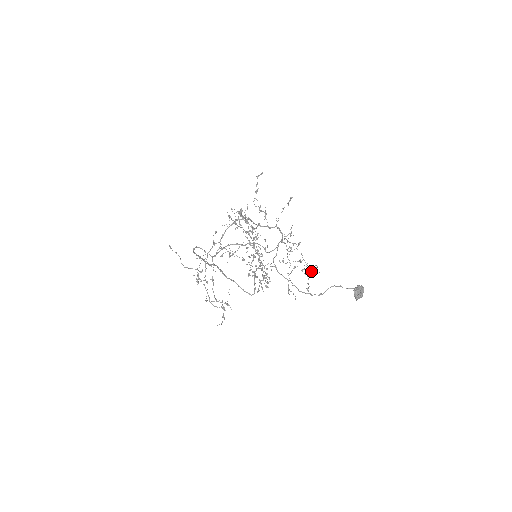
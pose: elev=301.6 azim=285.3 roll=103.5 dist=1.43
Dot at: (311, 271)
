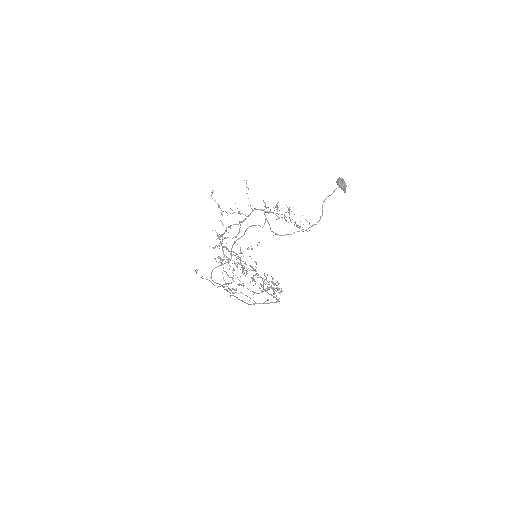
Dot at: (300, 226)
